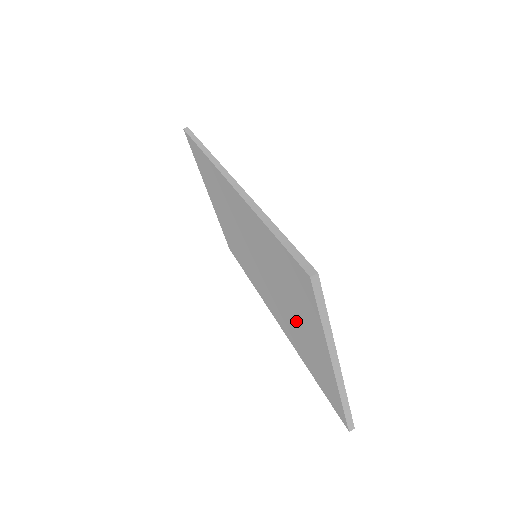
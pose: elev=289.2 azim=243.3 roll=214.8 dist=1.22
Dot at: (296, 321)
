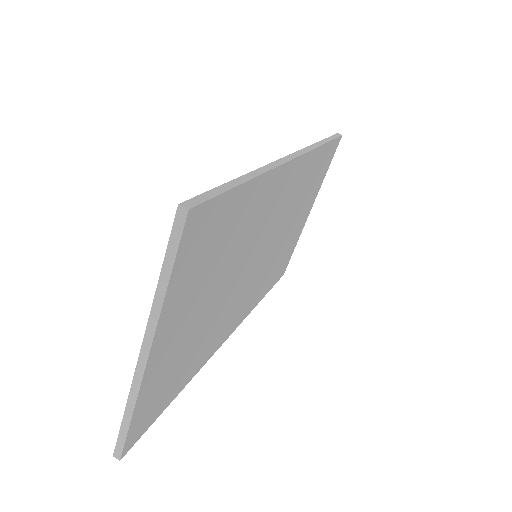
Dot at: occluded
